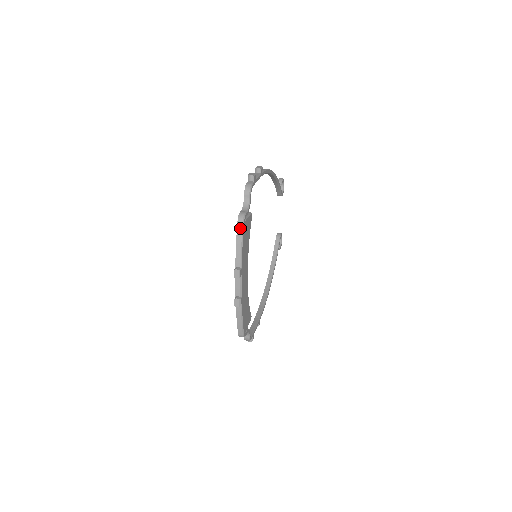
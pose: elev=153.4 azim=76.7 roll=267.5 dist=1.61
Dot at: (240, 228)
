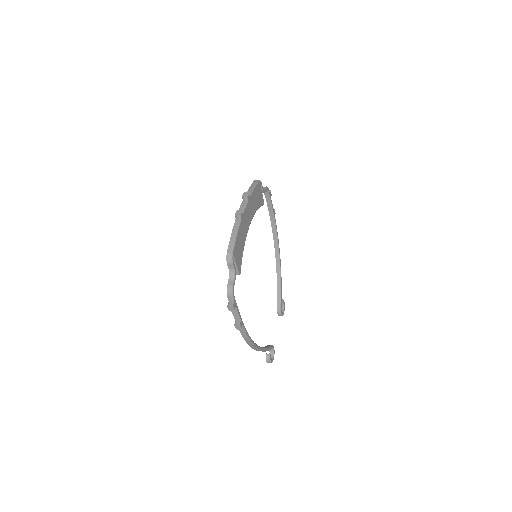
Dot at: (256, 182)
